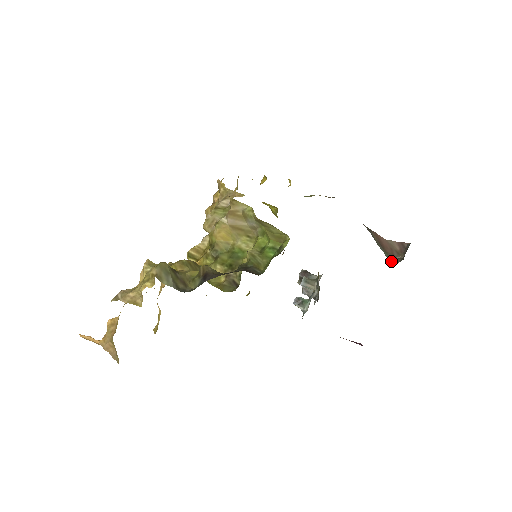
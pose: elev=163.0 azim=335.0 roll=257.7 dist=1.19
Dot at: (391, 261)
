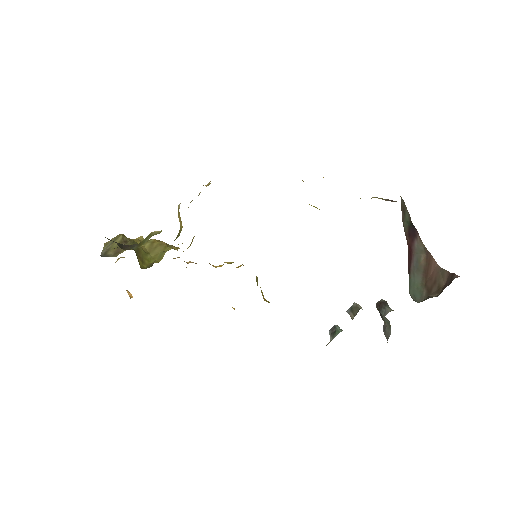
Dot at: (415, 297)
